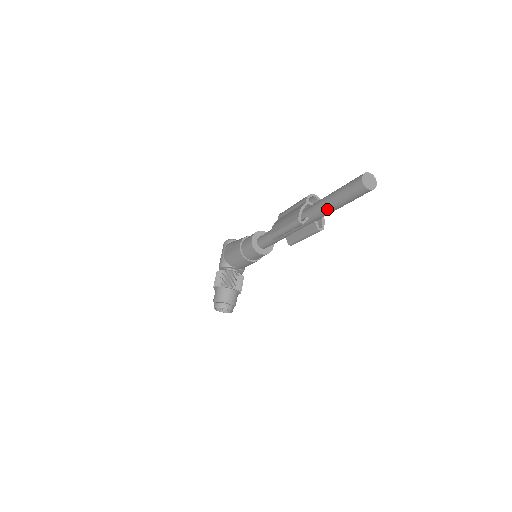
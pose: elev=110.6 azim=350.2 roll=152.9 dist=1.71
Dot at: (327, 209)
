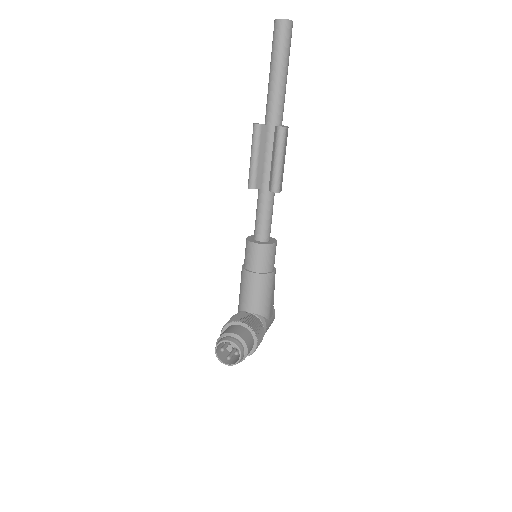
Dot at: (271, 89)
